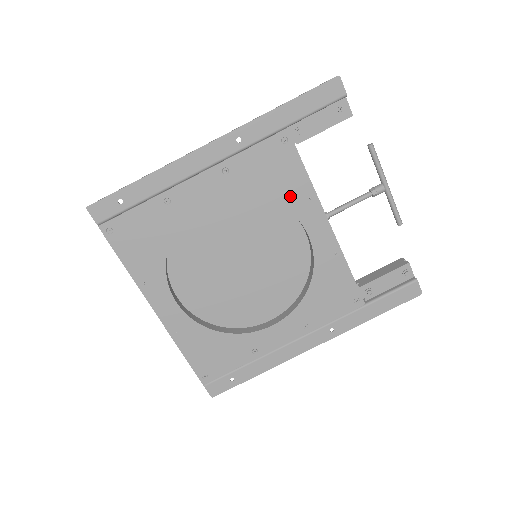
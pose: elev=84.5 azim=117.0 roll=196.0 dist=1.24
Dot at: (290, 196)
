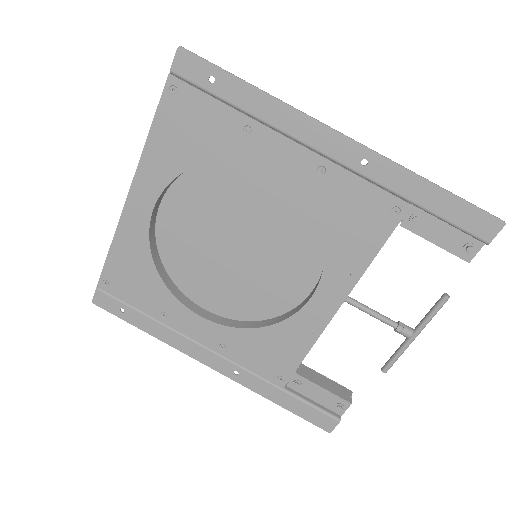
Dot at: (340, 253)
